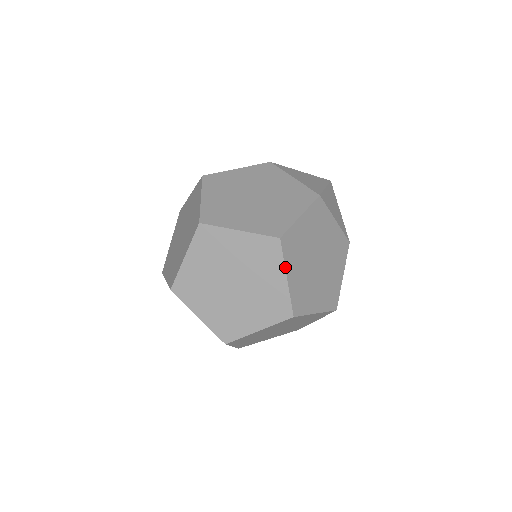
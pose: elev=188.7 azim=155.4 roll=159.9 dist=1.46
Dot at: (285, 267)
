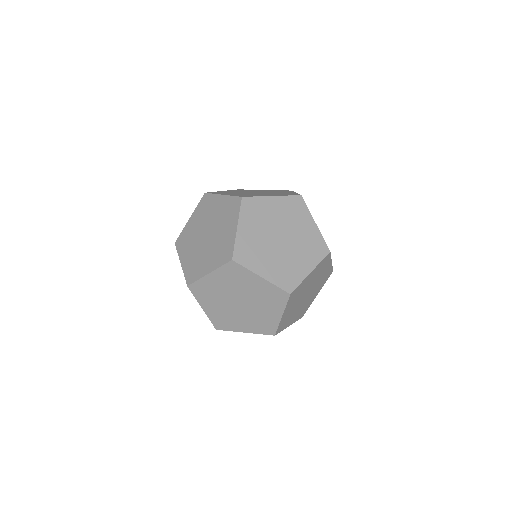
Dot at: (217, 194)
